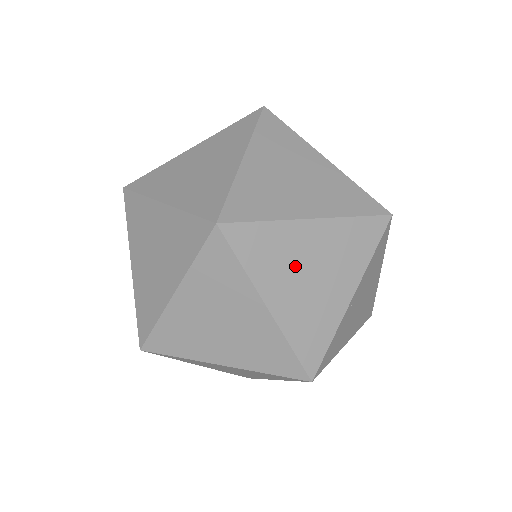
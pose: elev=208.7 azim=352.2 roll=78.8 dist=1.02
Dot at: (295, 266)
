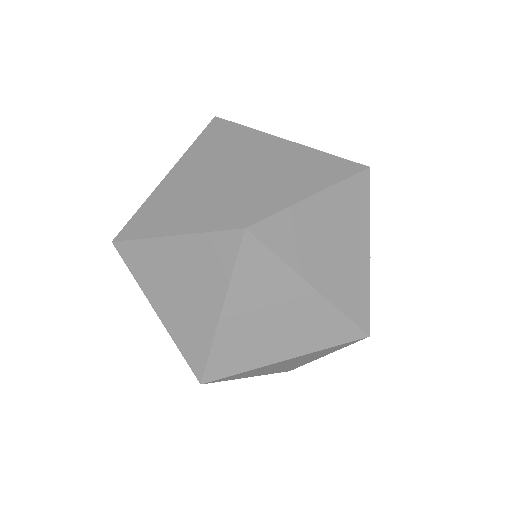
Dot at: (319, 241)
